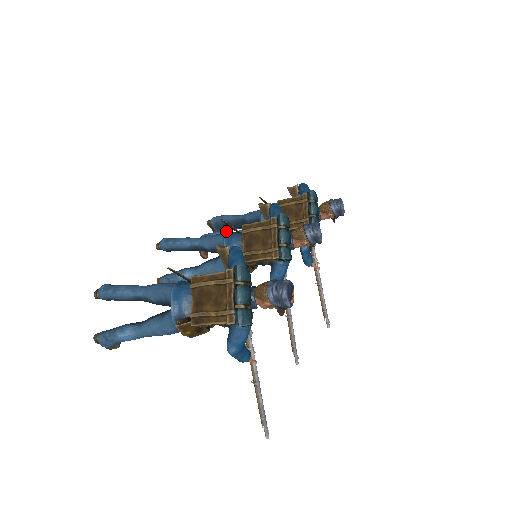
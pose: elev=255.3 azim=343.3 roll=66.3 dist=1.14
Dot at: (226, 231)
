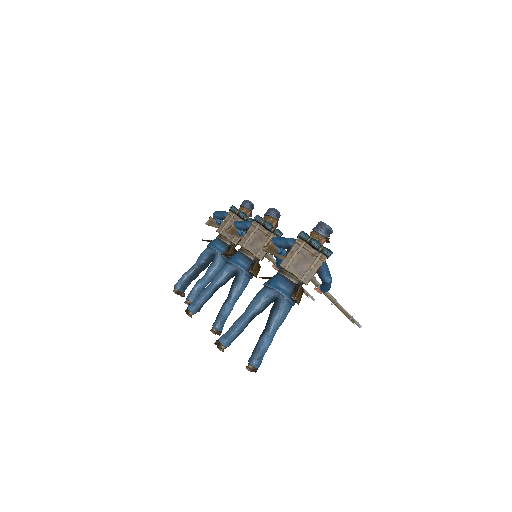
Dot at: (199, 279)
